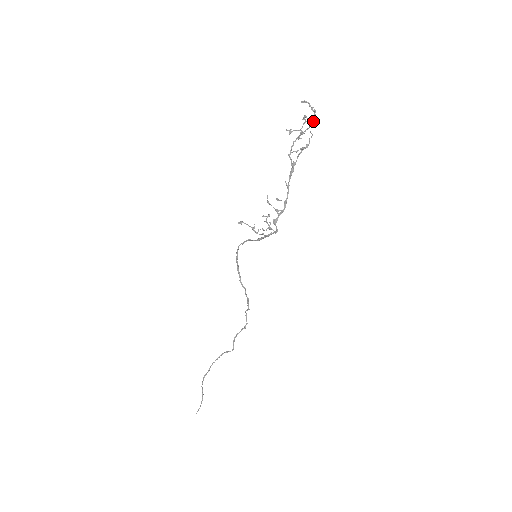
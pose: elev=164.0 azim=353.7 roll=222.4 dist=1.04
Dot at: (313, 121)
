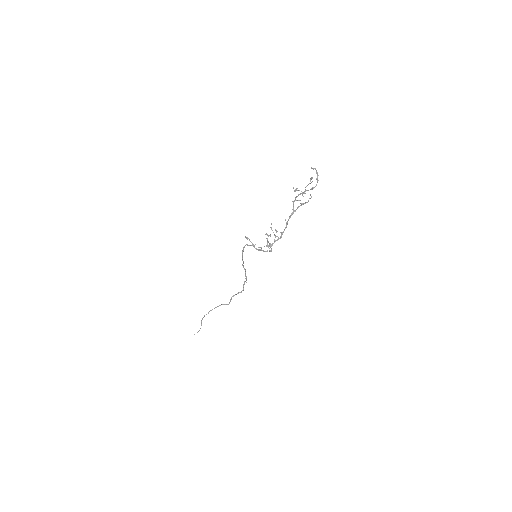
Dot at: (315, 186)
